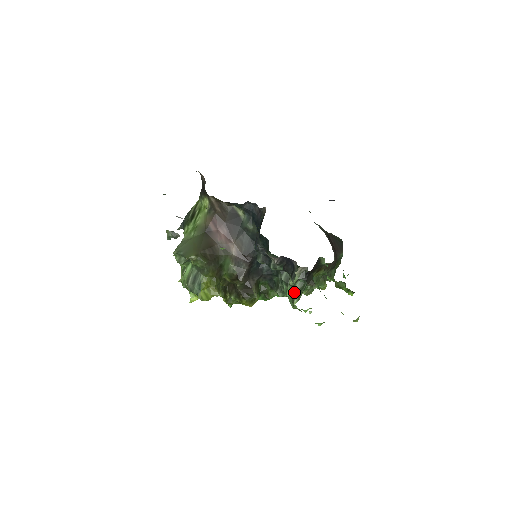
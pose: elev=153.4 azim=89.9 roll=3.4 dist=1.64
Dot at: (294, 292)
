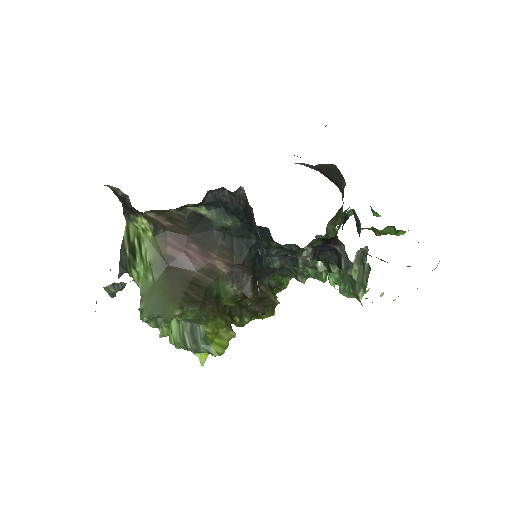
Dot at: (352, 283)
